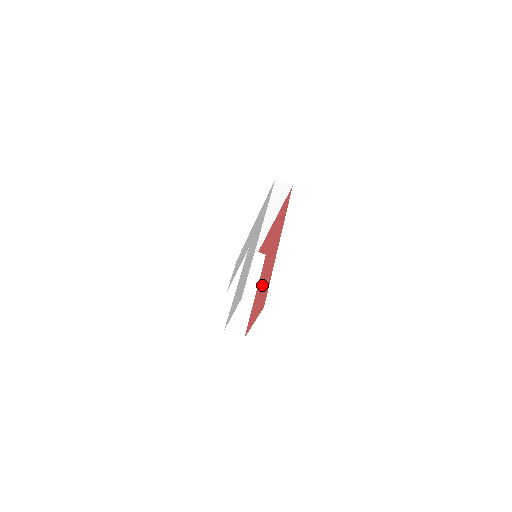
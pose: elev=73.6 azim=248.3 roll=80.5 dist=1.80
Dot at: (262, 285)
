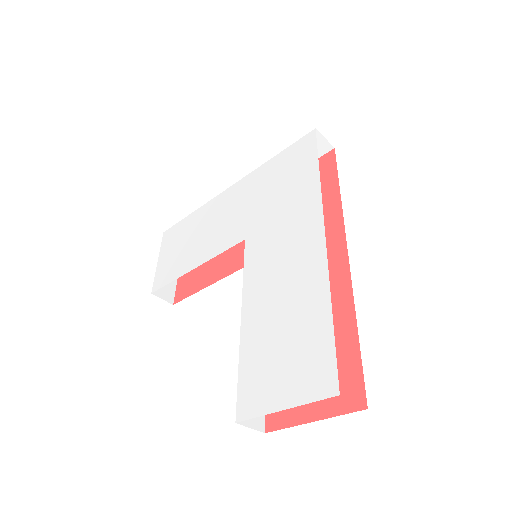
Dot at: occluded
